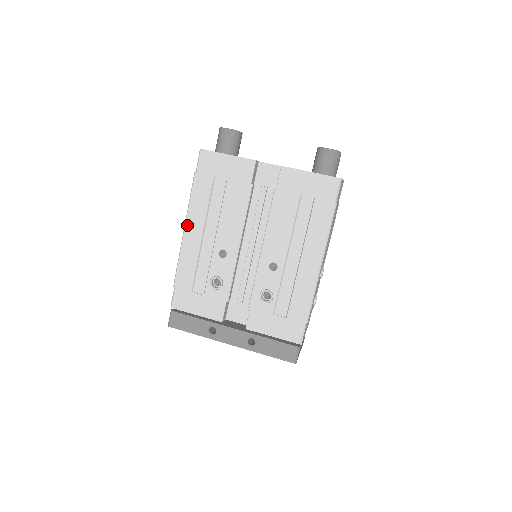
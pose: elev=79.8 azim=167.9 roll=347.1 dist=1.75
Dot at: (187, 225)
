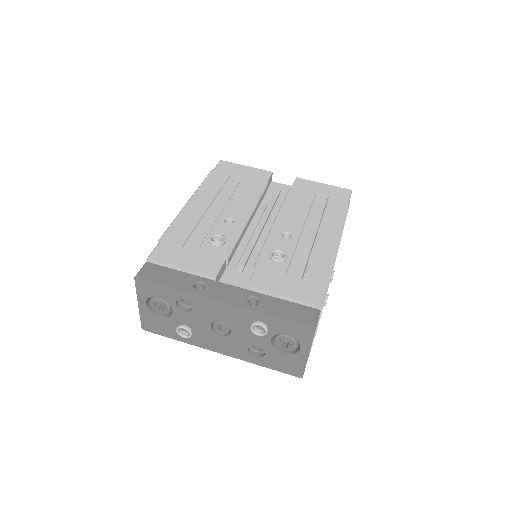
Dot at: (193, 198)
